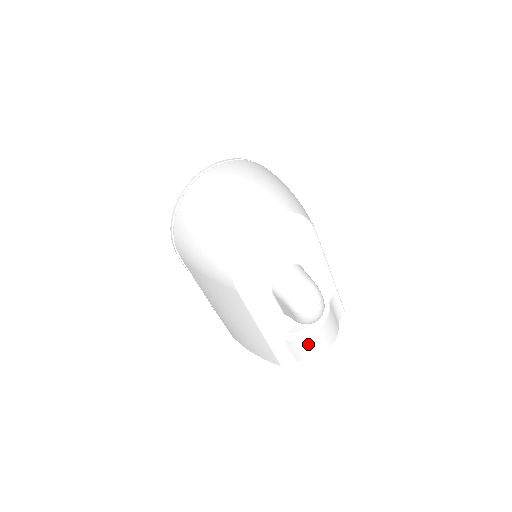
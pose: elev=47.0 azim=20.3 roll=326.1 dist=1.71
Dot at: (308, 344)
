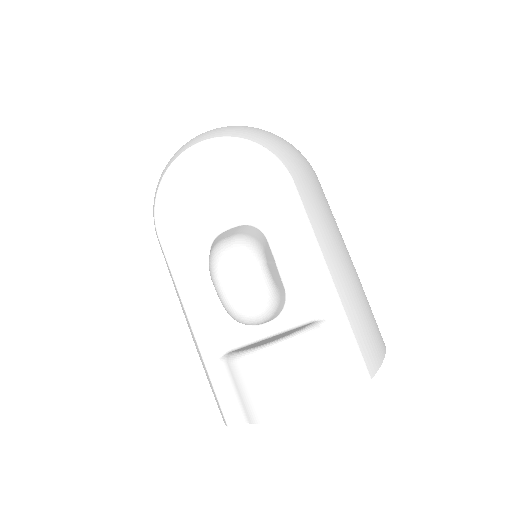
Dot at: (256, 380)
